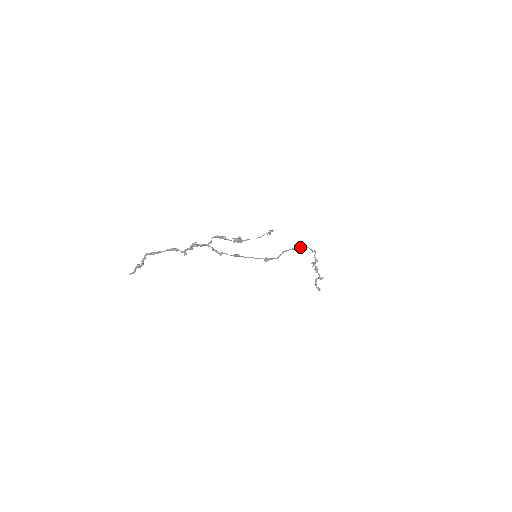
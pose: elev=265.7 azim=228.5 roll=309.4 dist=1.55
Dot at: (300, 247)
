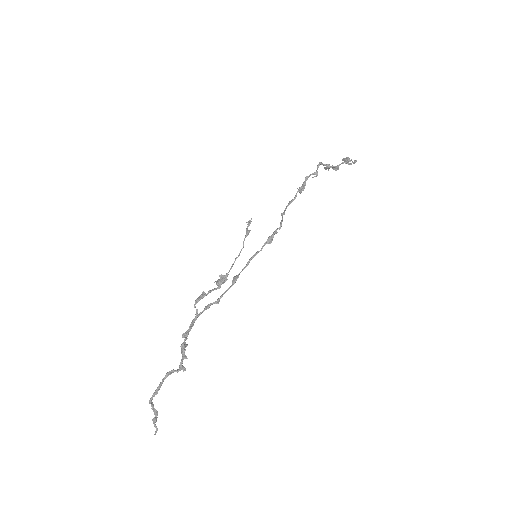
Dot at: (297, 191)
